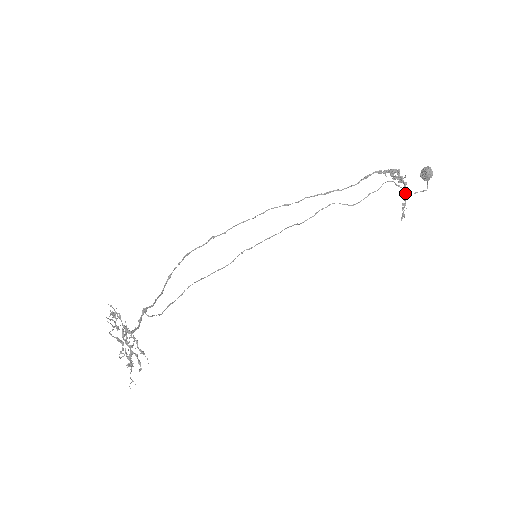
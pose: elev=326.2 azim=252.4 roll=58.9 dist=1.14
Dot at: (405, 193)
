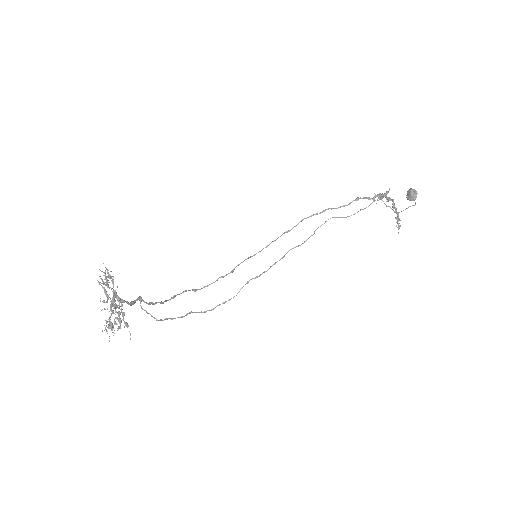
Dot at: (395, 209)
